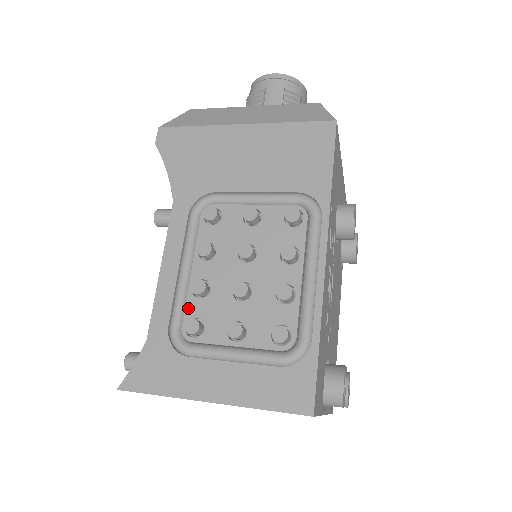
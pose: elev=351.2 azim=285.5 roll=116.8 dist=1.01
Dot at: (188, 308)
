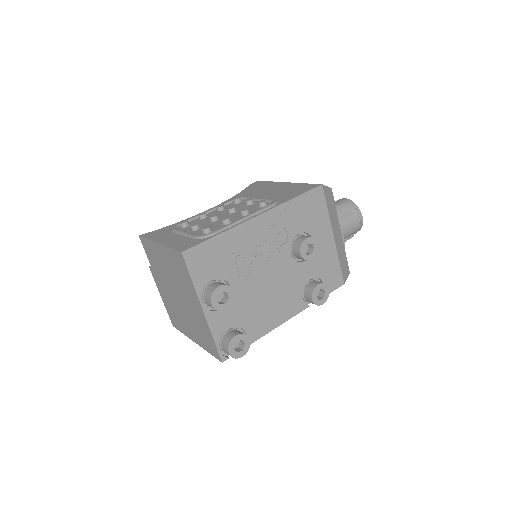
Dot at: (191, 221)
